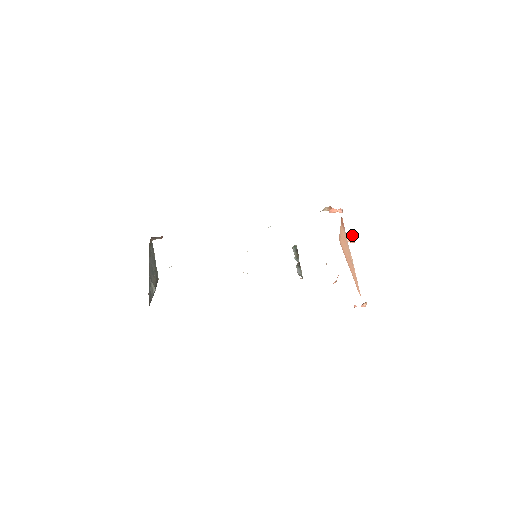
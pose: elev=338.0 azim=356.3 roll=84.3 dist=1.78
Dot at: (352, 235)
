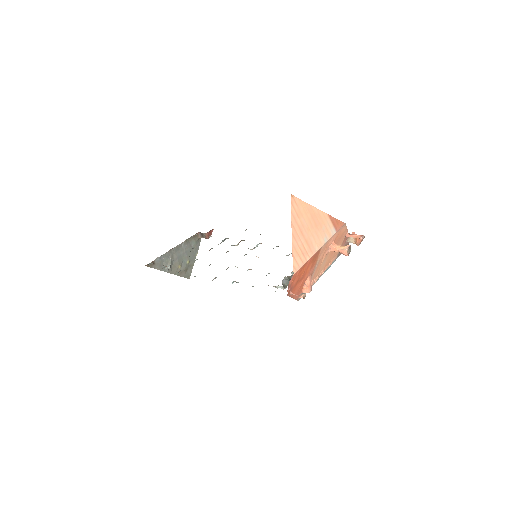
Dot at: (347, 245)
